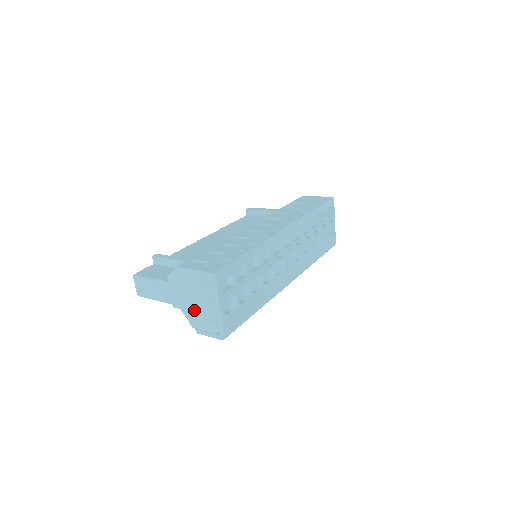
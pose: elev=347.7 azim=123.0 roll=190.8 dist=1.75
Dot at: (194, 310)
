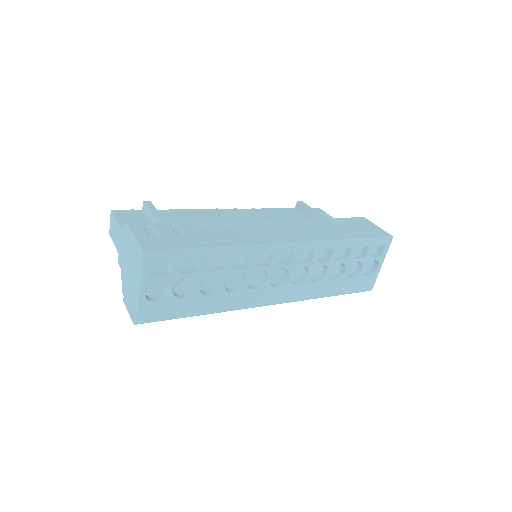
Dot at: (126, 277)
